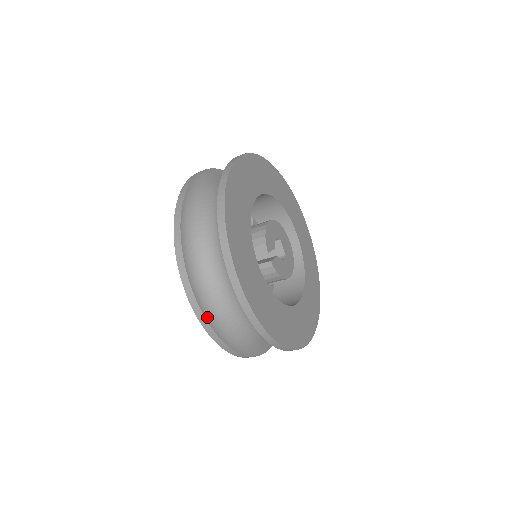
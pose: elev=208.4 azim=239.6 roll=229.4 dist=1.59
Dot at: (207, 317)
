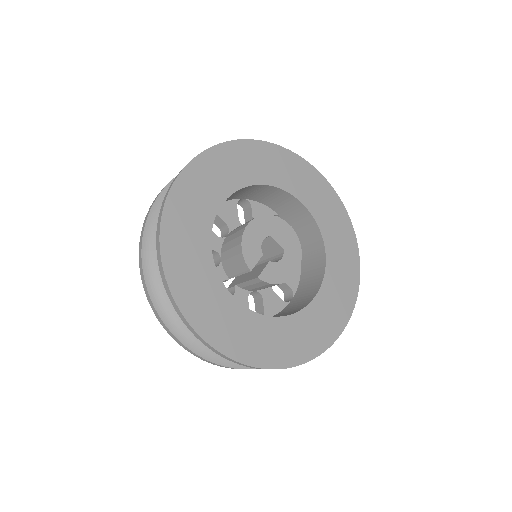
Dot at: (210, 358)
